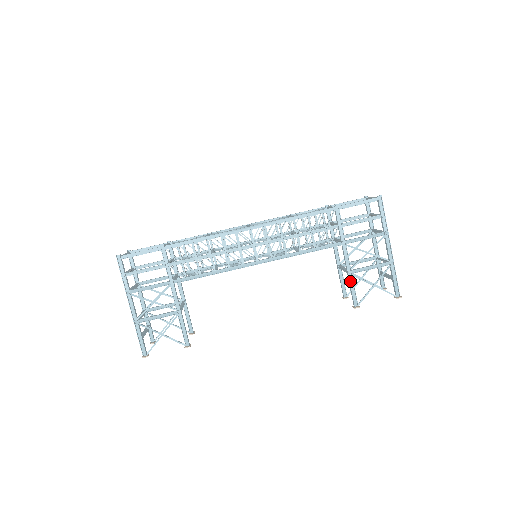
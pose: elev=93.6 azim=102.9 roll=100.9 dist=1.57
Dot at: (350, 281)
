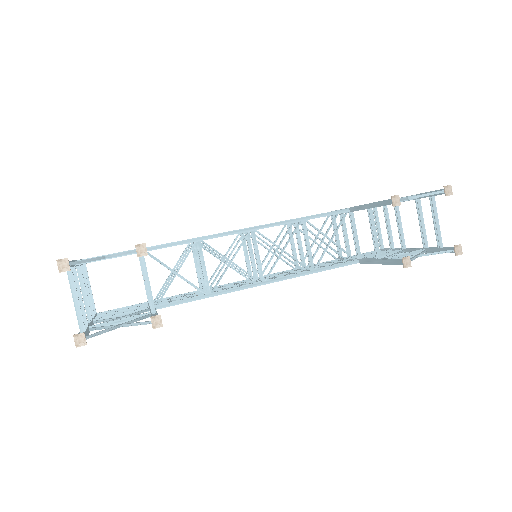
Dot at: (374, 205)
